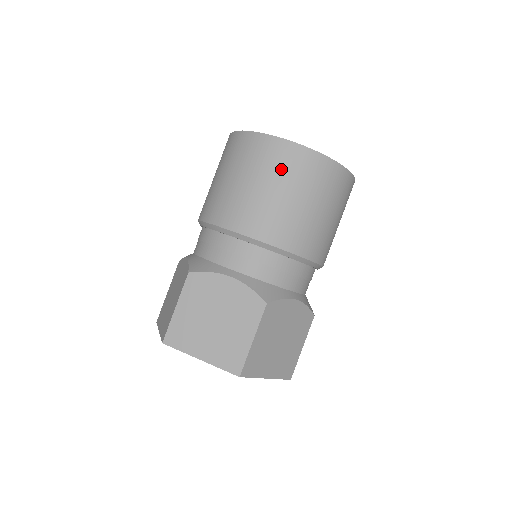
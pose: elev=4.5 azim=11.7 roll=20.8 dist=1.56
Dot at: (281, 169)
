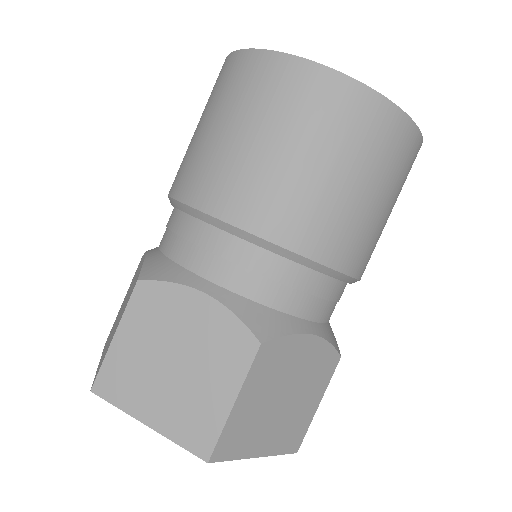
Dot at: (212, 95)
